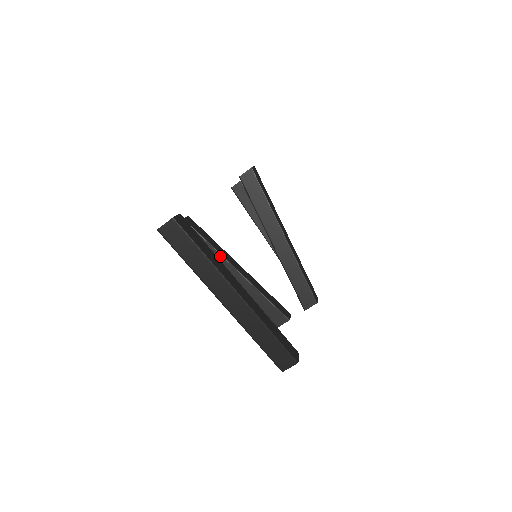
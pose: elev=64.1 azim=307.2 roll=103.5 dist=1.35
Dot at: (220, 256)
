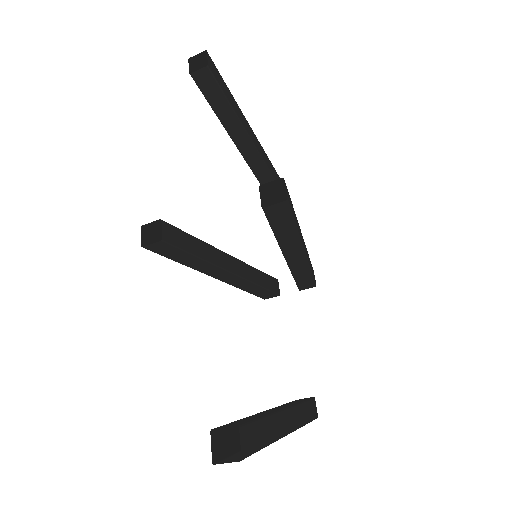
Dot at: (210, 265)
